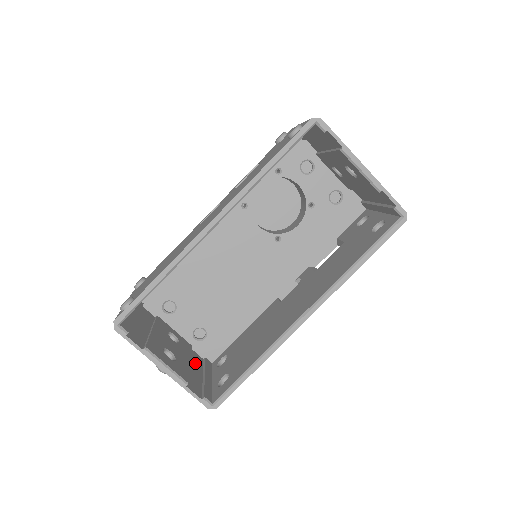
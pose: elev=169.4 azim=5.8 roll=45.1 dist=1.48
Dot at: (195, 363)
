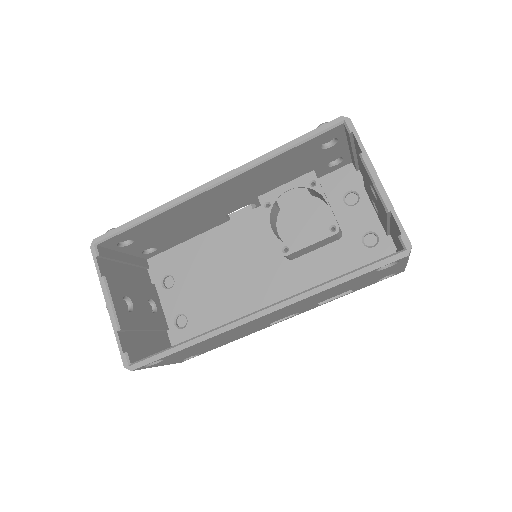
Dot at: (156, 339)
